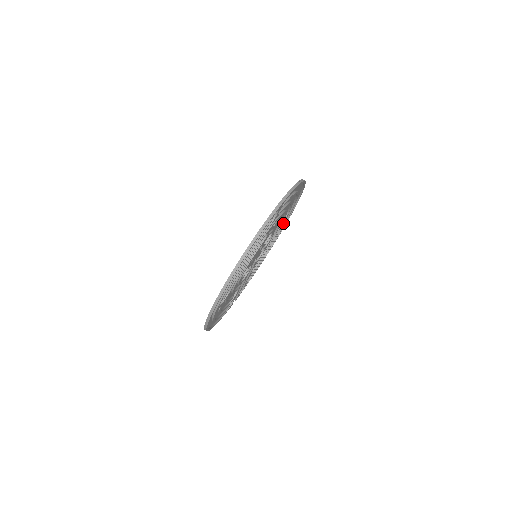
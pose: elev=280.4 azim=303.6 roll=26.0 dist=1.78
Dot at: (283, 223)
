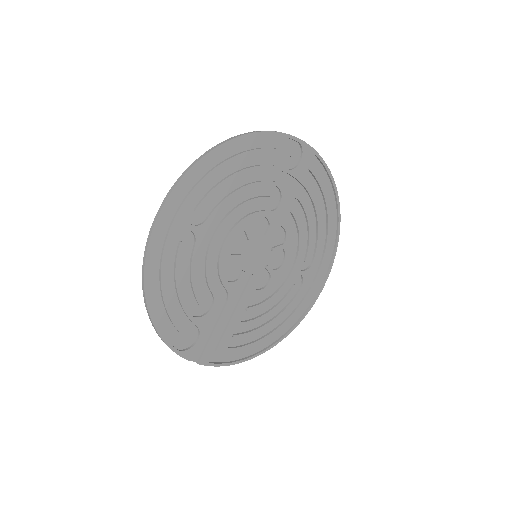
Dot at: (302, 284)
